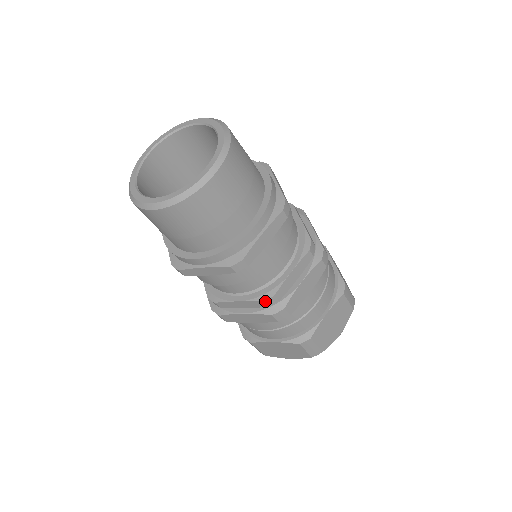
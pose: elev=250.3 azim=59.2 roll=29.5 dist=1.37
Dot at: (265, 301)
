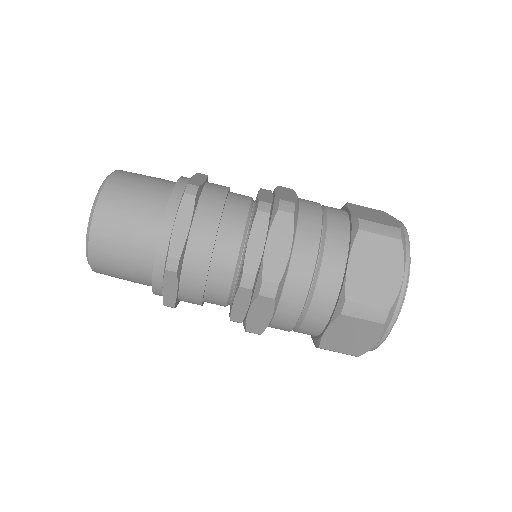
Dot at: (241, 285)
